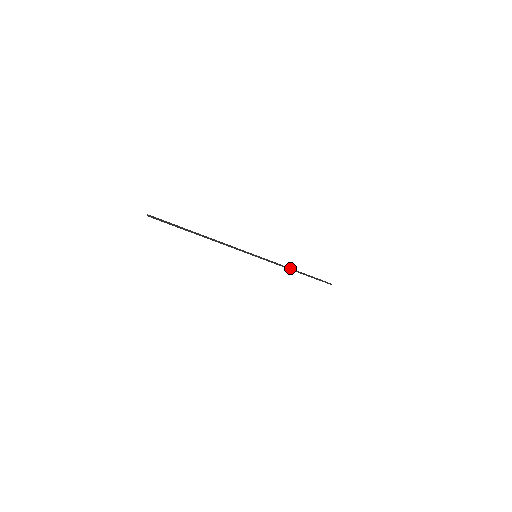
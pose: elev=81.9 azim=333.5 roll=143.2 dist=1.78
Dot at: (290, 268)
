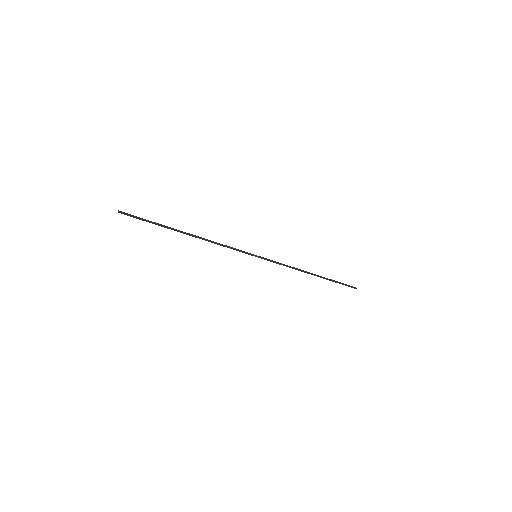
Dot at: (301, 270)
